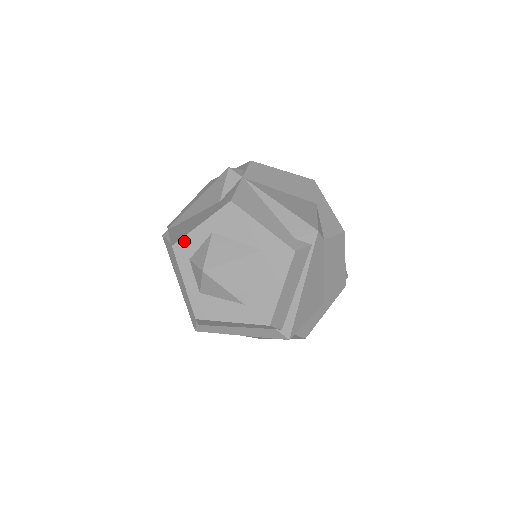
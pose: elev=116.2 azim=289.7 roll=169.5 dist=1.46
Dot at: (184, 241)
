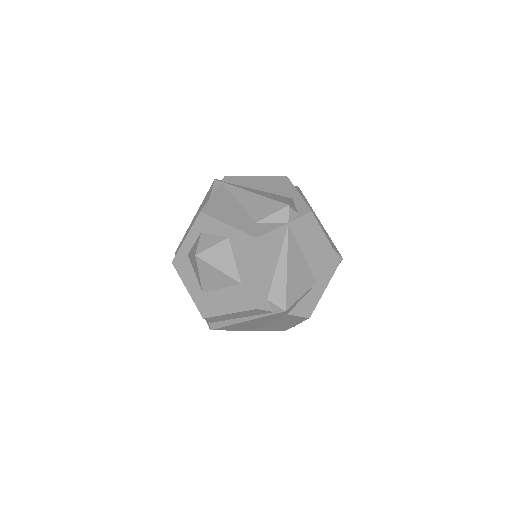
Dot at: (209, 219)
